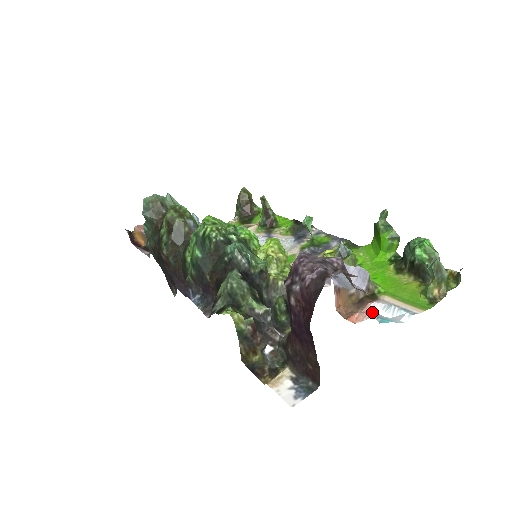
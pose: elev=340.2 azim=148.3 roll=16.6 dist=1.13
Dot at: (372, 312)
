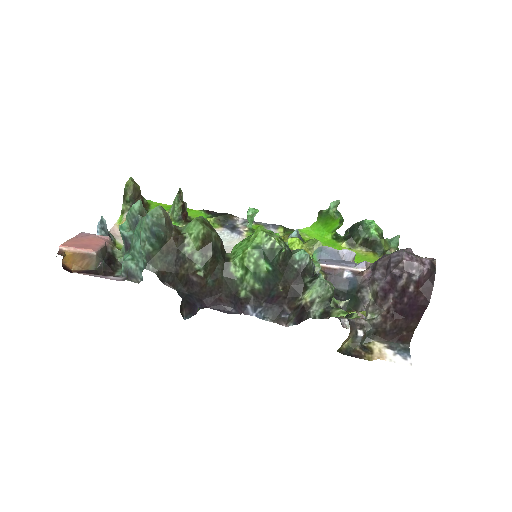
Dot at: occluded
